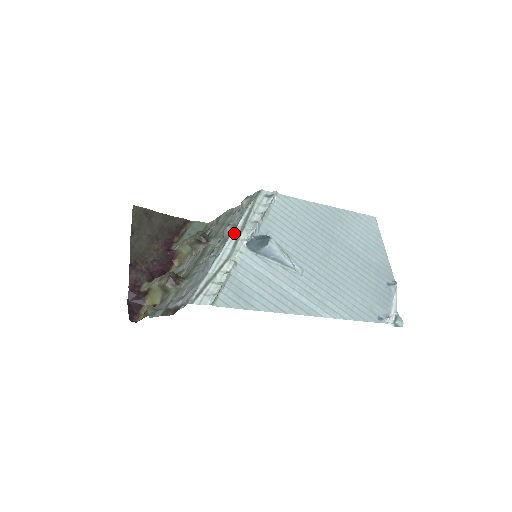
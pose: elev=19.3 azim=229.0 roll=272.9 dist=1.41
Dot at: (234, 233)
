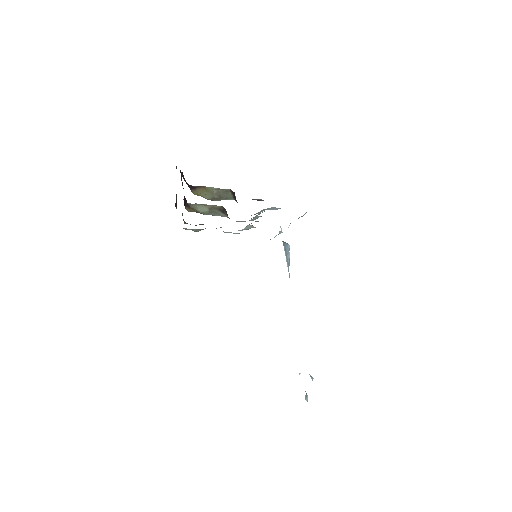
Dot at: occluded
